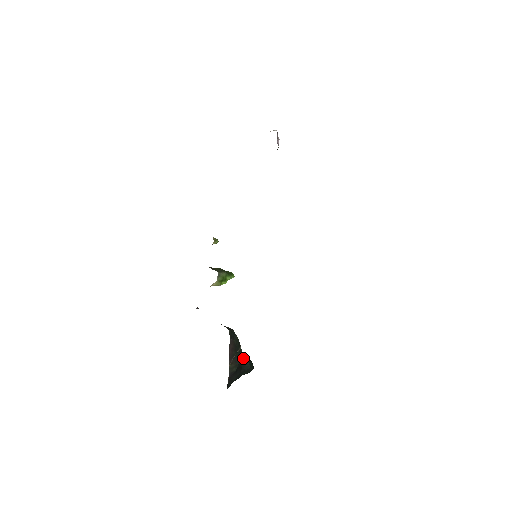
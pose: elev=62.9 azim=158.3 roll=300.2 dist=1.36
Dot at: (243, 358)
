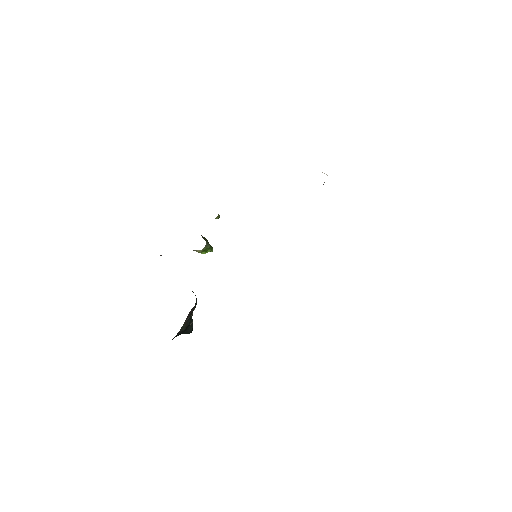
Dot at: (191, 322)
